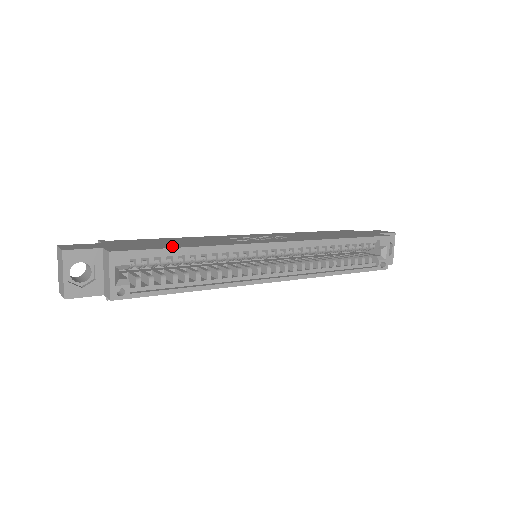
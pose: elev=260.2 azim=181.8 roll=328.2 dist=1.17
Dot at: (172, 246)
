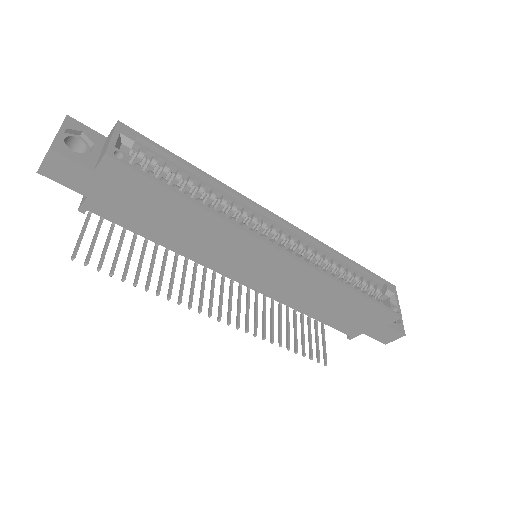
Dot at: (178, 165)
